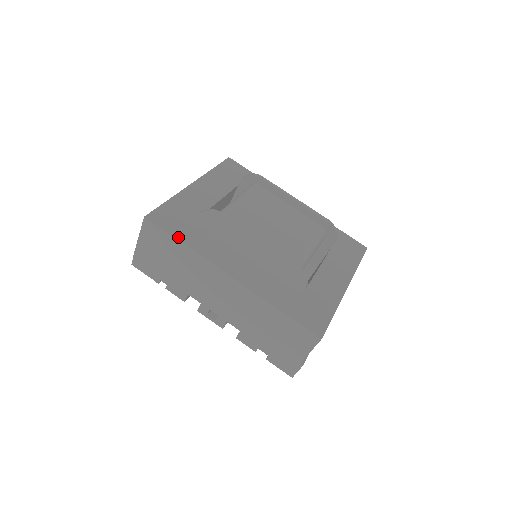
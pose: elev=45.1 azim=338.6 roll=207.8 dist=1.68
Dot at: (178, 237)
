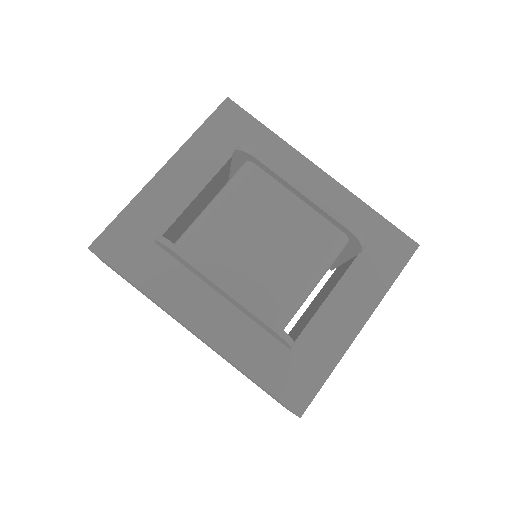
Dot at: (129, 276)
